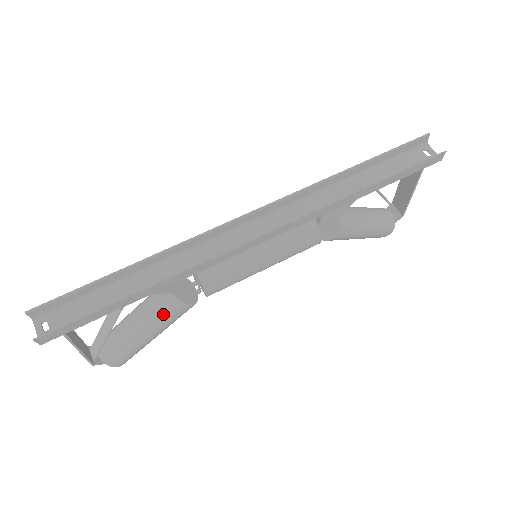
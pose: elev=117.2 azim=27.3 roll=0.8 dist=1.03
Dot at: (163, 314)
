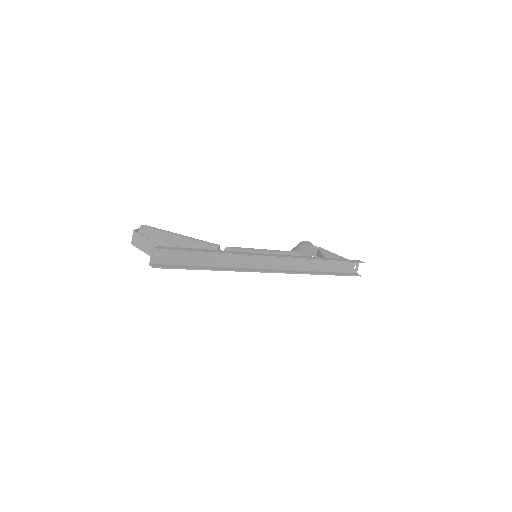
Dot at: occluded
